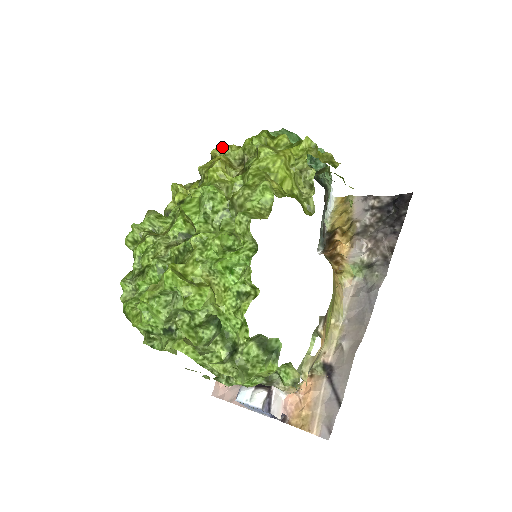
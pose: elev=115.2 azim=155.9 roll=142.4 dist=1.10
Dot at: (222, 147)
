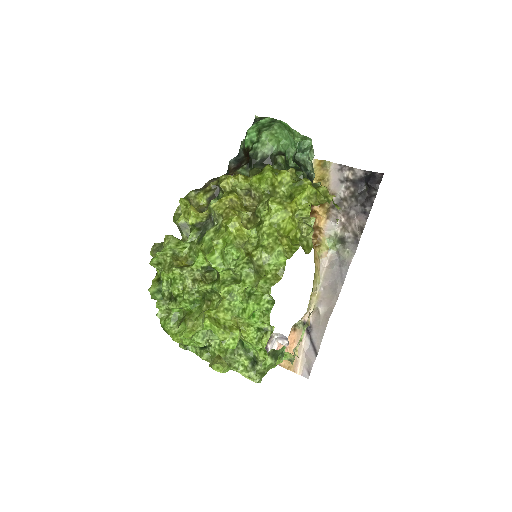
Dot at: (230, 180)
